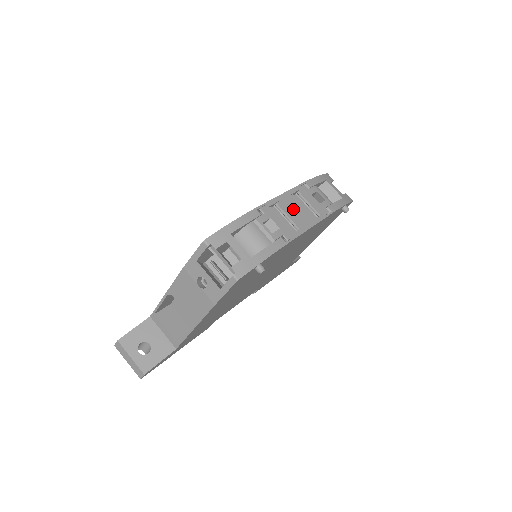
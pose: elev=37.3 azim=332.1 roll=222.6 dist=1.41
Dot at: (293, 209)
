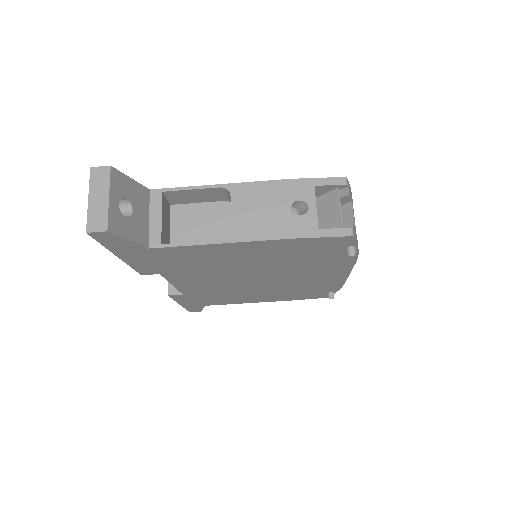
Dot at: occluded
